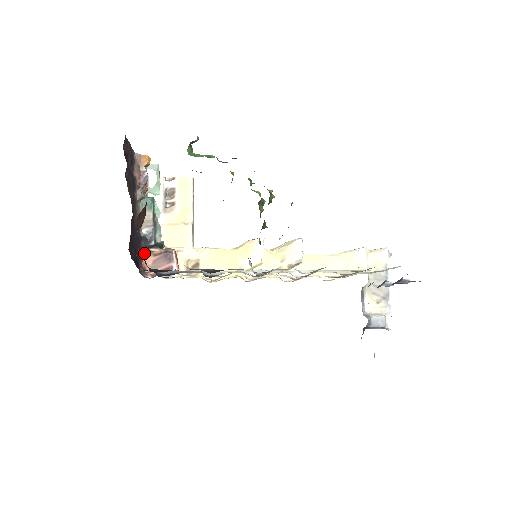
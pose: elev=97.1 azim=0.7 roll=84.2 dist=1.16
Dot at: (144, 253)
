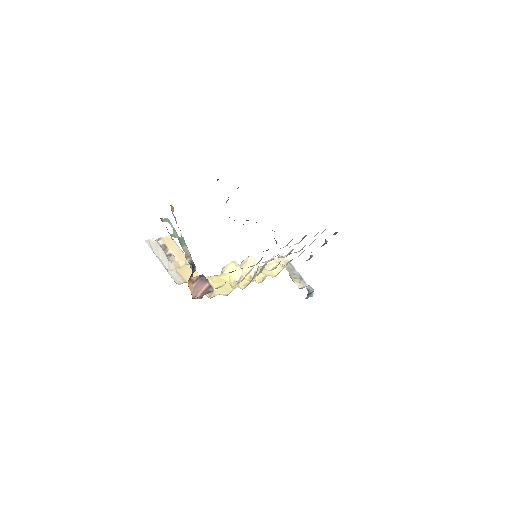
Dot at: (188, 282)
